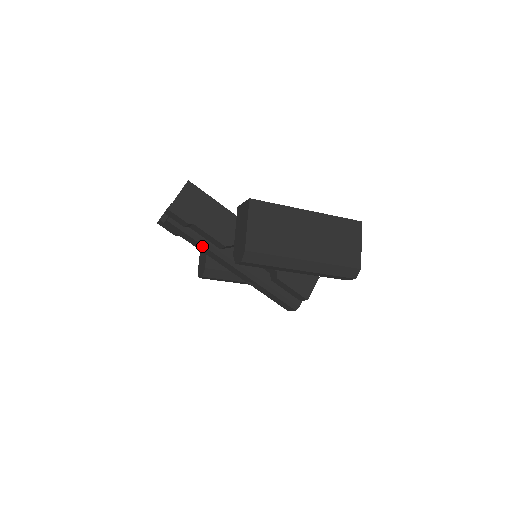
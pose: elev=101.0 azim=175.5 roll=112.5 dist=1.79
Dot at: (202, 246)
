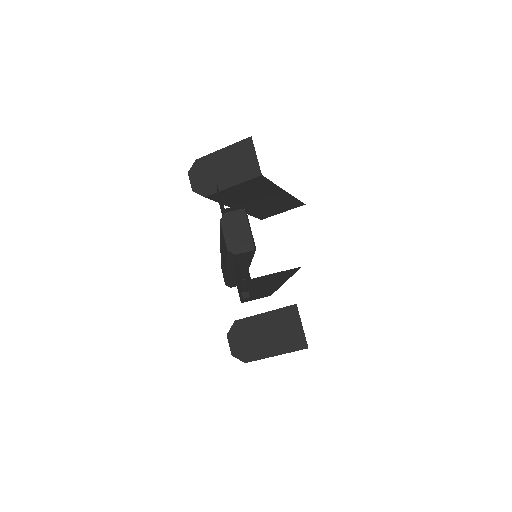
Dot at: occluded
